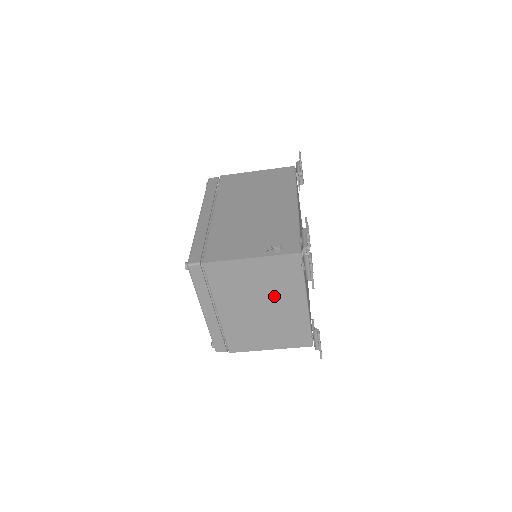
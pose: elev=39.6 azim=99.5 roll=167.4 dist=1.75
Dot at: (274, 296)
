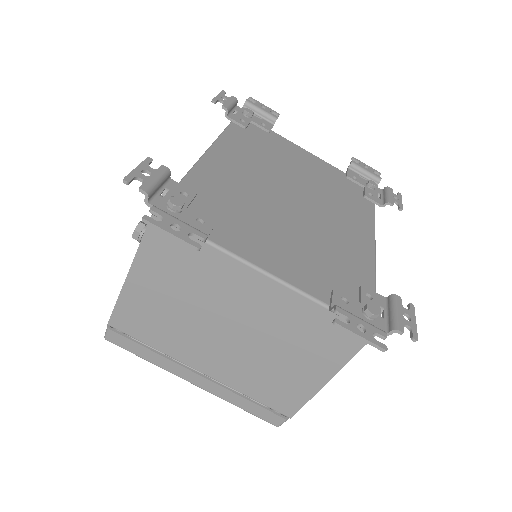
Dot at: (218, 301)
